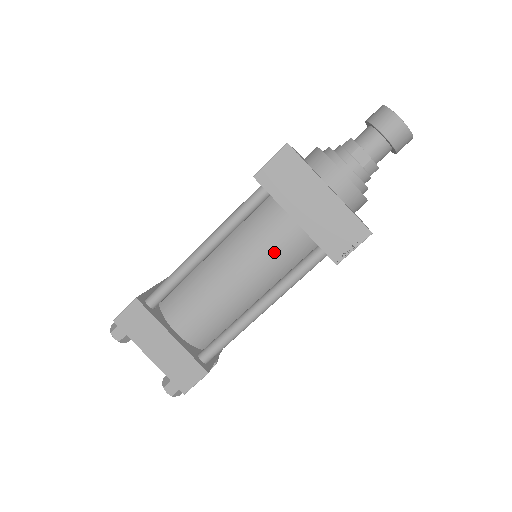
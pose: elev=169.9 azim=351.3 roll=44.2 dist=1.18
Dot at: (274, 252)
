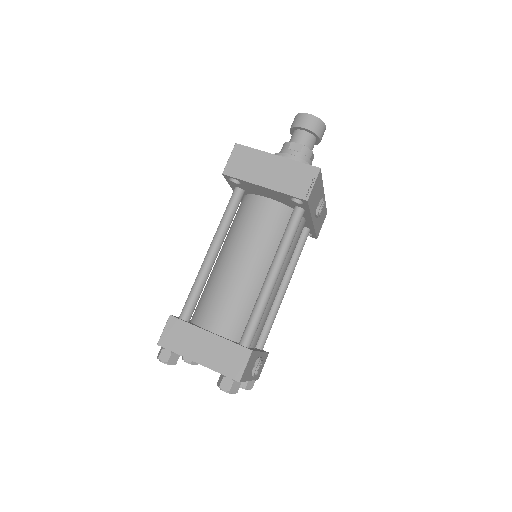
Dot at: (263, 230)
